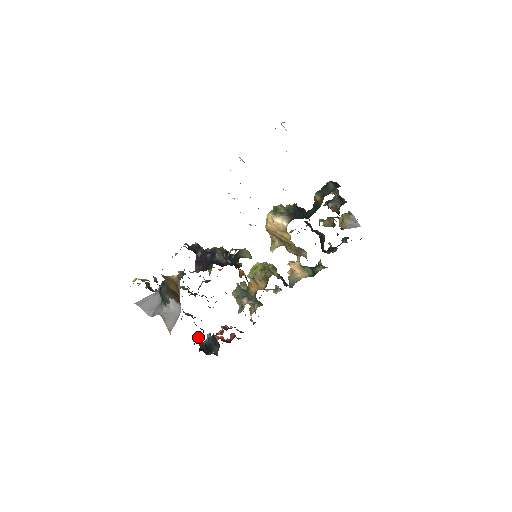
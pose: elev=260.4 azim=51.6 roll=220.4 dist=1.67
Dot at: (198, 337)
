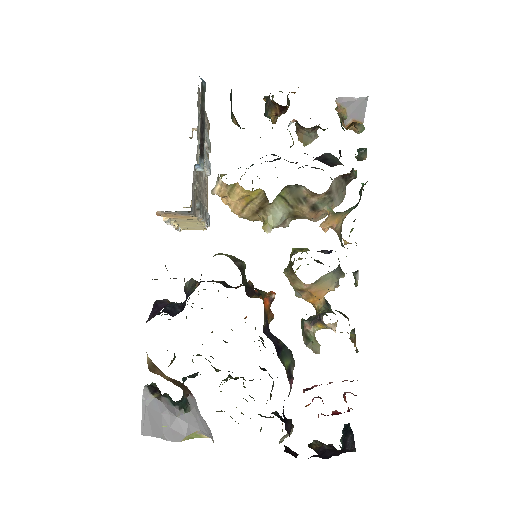
Dot at: (314, 443)
